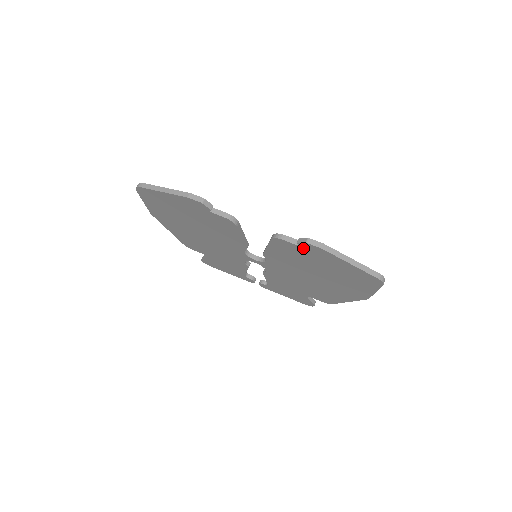
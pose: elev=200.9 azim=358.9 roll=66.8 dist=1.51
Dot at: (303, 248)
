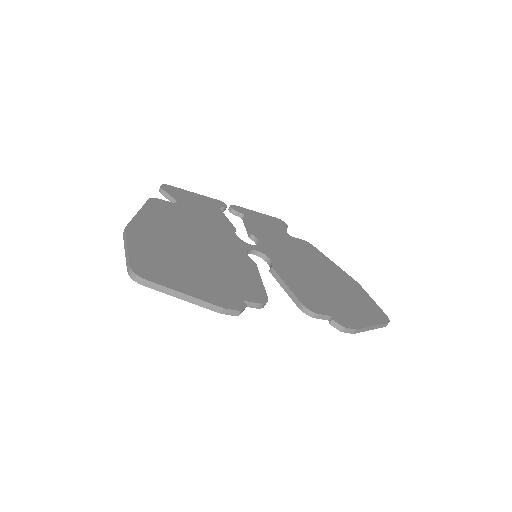
Dot at: occluded
